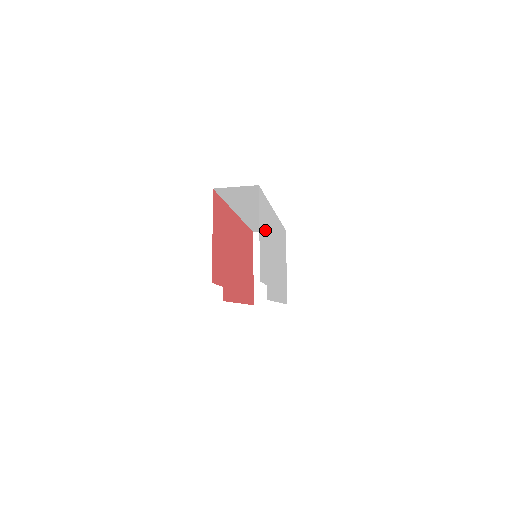
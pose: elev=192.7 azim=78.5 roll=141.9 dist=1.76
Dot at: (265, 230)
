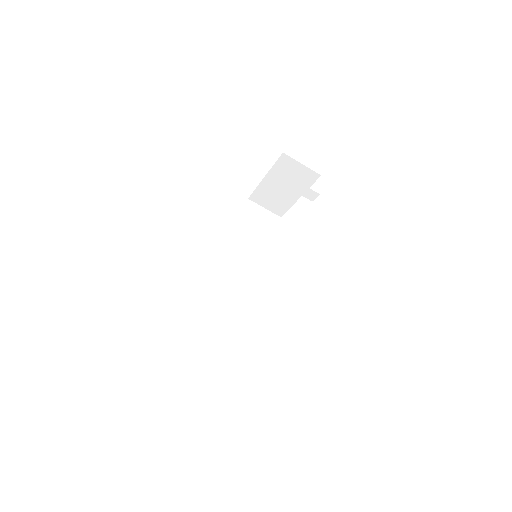
Dot at: occluded
